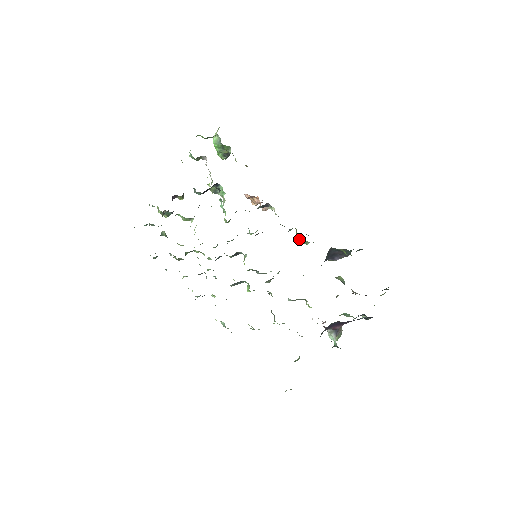
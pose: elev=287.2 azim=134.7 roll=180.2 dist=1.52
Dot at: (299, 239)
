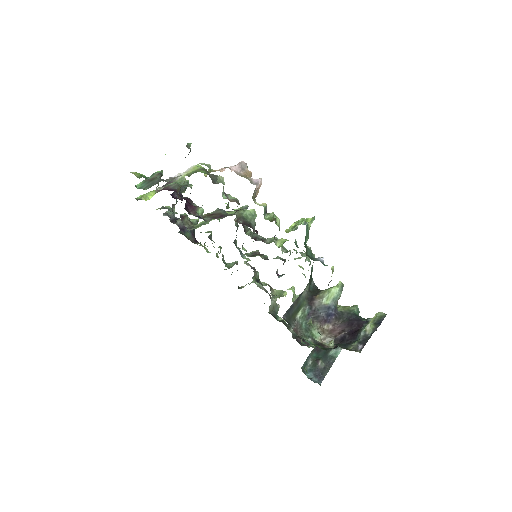
Dot at: occluded
